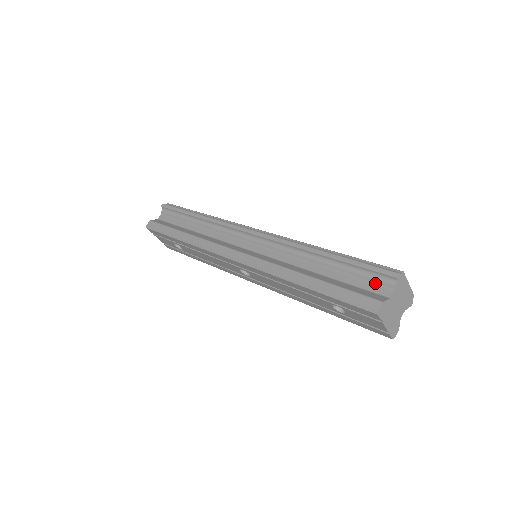
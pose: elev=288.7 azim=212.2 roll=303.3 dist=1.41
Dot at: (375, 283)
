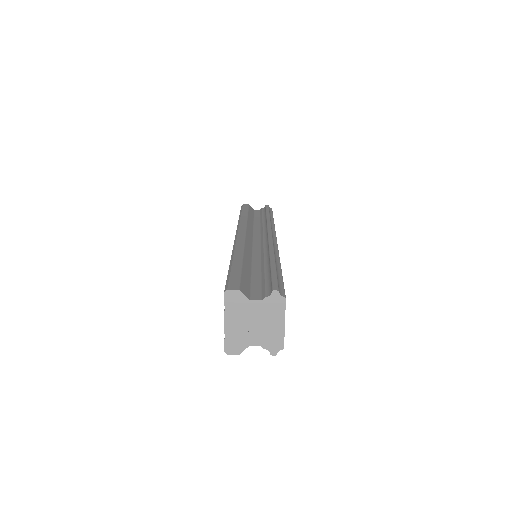
Dot at: (262, 290)
